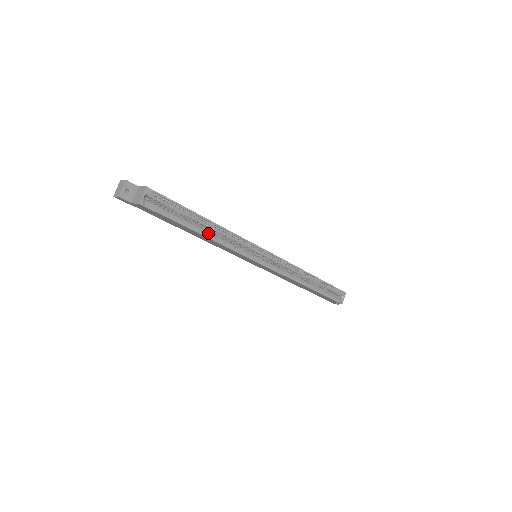
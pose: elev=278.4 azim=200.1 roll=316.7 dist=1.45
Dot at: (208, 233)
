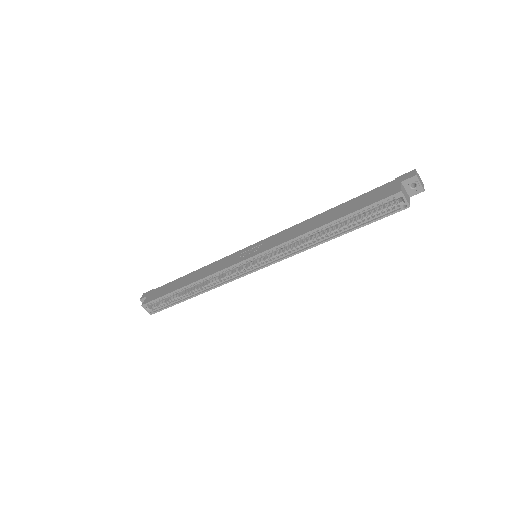
Dot at: (197, 290)
